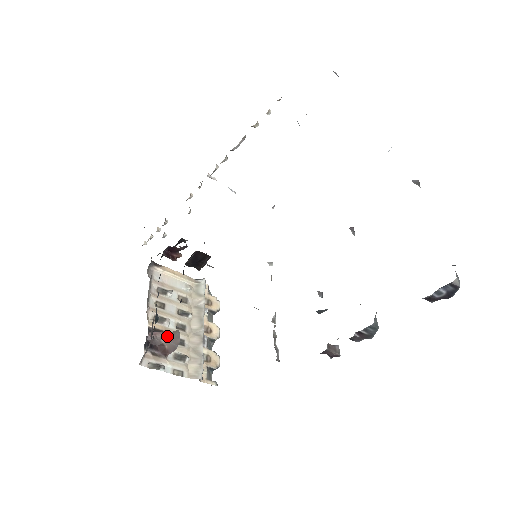
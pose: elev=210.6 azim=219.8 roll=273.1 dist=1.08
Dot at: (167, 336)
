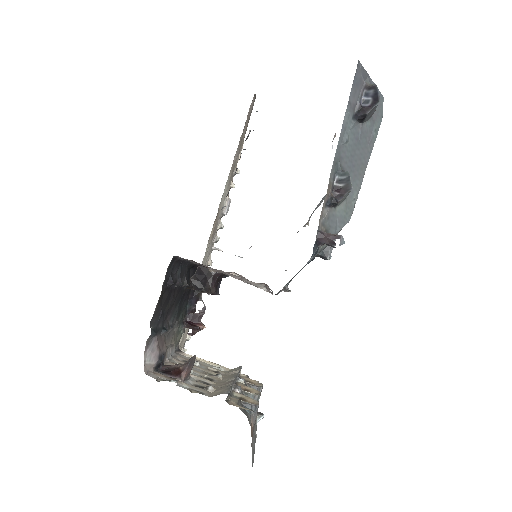
Dot at: occluded
